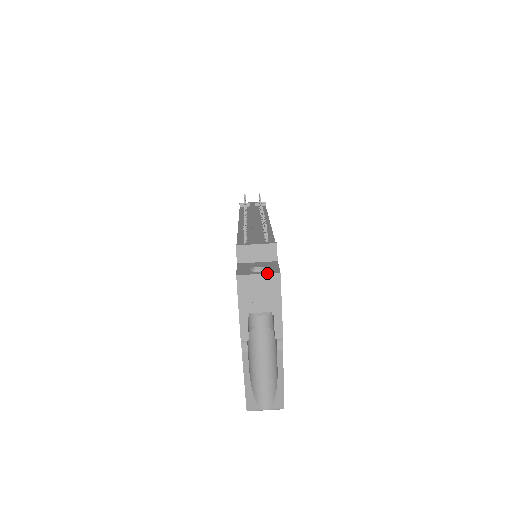
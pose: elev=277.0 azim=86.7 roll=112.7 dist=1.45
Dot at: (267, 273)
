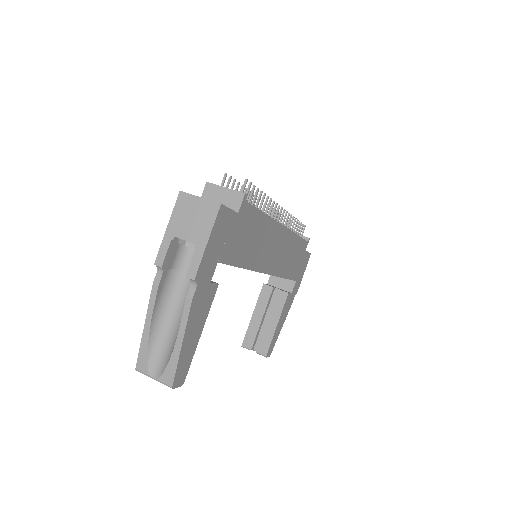
Dot at: occluded
